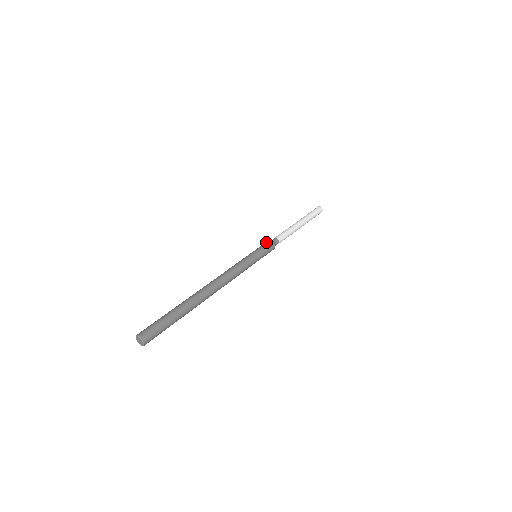
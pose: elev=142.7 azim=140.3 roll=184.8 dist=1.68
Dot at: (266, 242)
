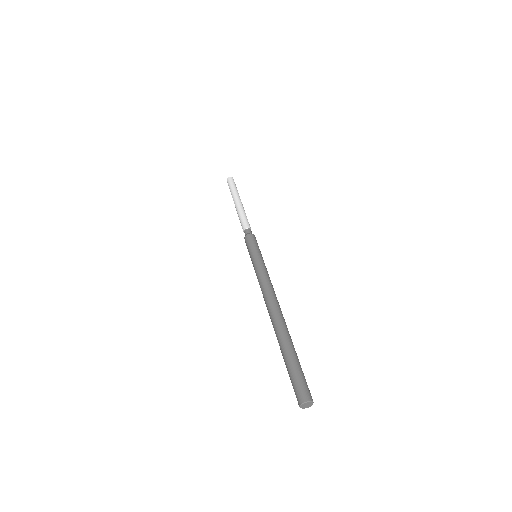
Dot at: (250, 237)
